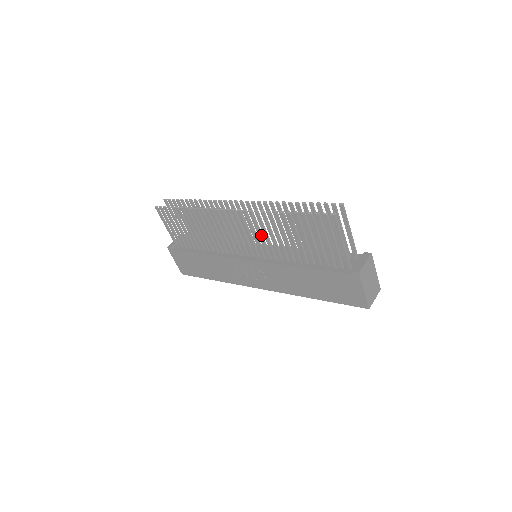
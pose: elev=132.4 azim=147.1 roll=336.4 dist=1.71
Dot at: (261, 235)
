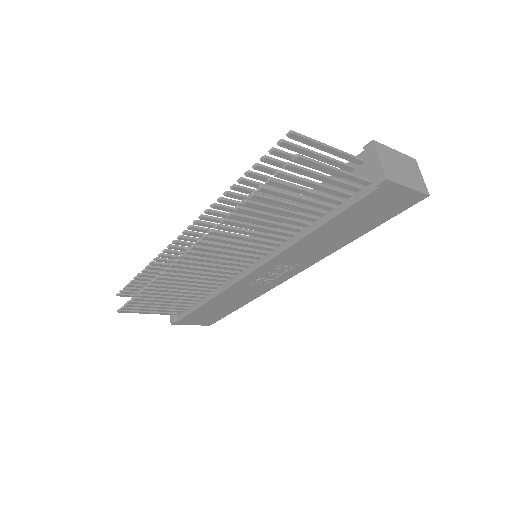
Dot at: (240, 243)
